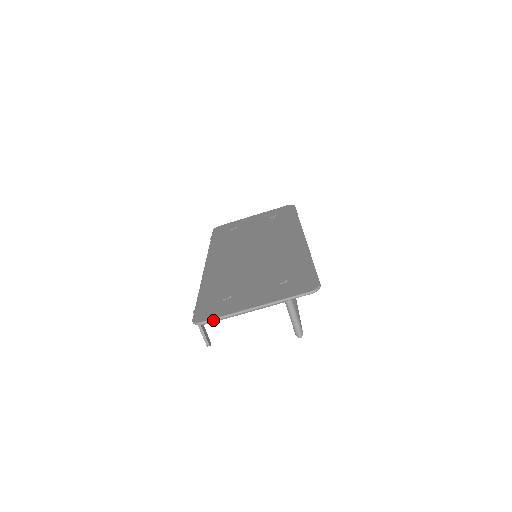
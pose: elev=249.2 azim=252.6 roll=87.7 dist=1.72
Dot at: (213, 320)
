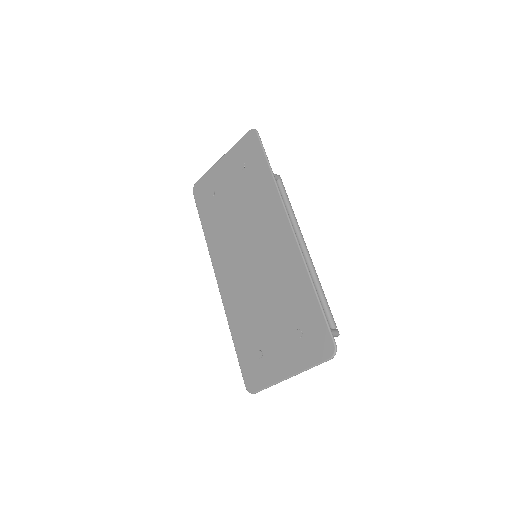
Dot at: occluded
